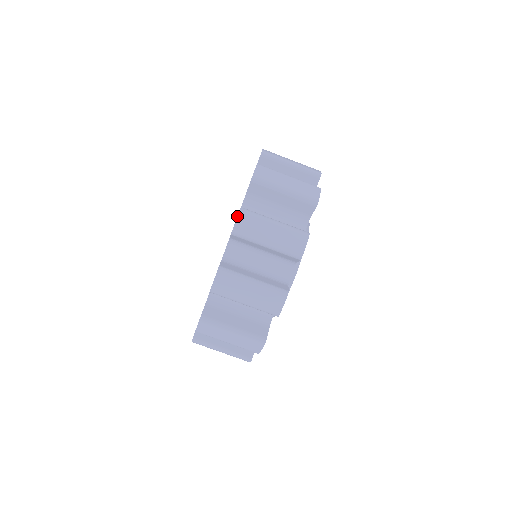
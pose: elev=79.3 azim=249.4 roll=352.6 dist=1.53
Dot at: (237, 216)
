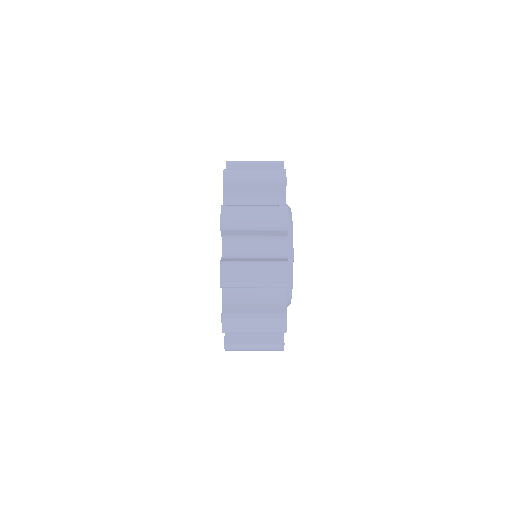
Dot at: occluded
